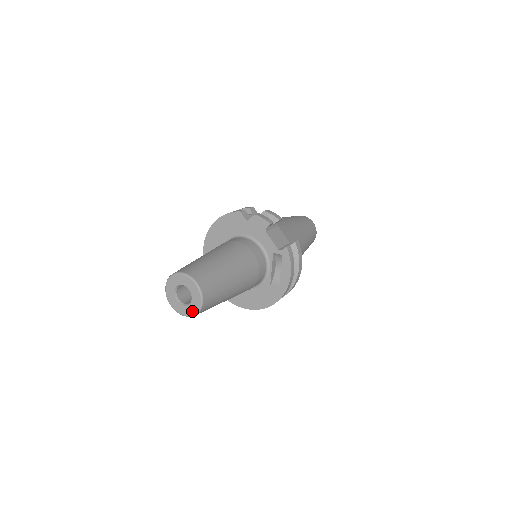
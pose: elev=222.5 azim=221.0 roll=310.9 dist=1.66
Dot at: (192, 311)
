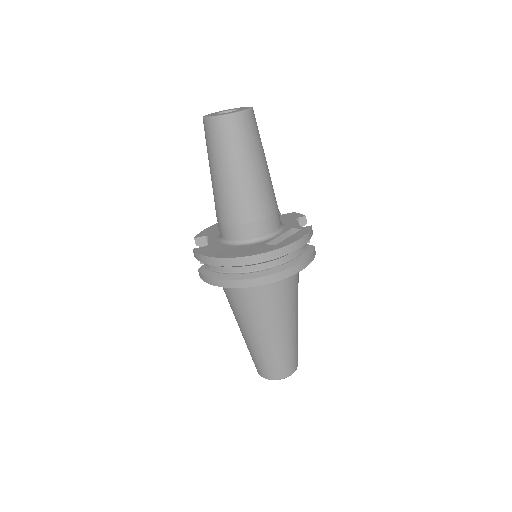
Dot at: (226, 113)
